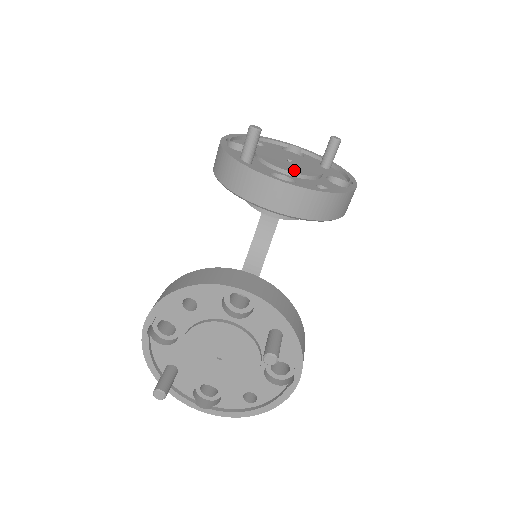
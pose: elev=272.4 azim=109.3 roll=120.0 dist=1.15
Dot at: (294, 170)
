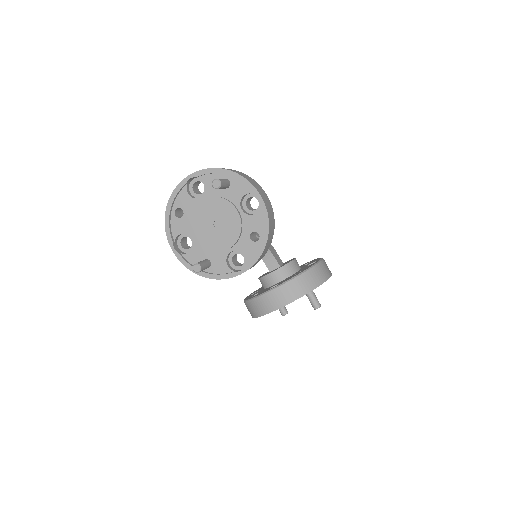
Dot at: (230, 241)
